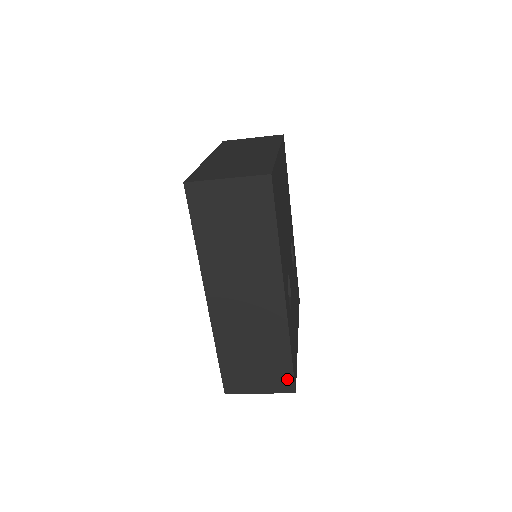
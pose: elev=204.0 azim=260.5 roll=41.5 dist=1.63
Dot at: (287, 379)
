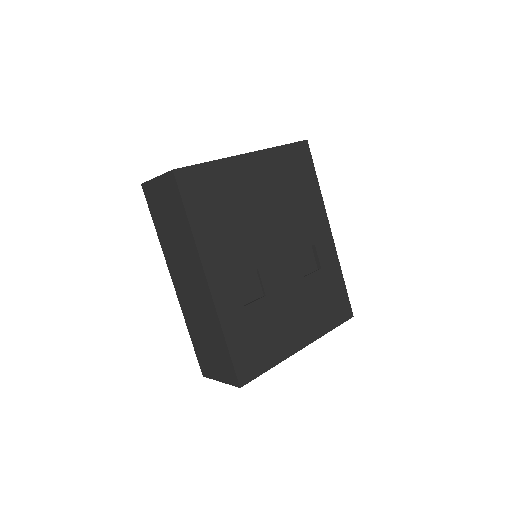
Dot at: (231, 371)
